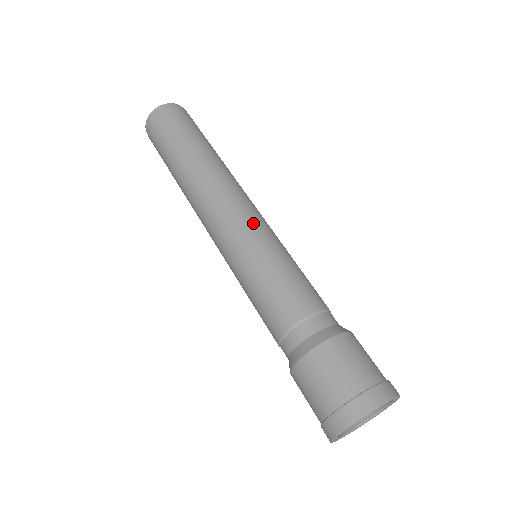
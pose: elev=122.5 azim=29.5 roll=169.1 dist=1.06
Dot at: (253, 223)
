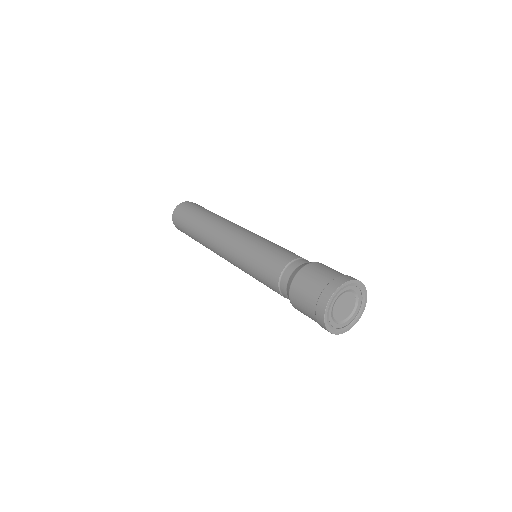
Dot at: (239, 240)
